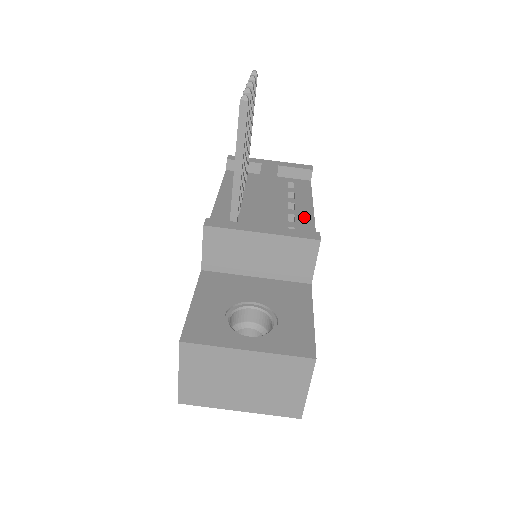
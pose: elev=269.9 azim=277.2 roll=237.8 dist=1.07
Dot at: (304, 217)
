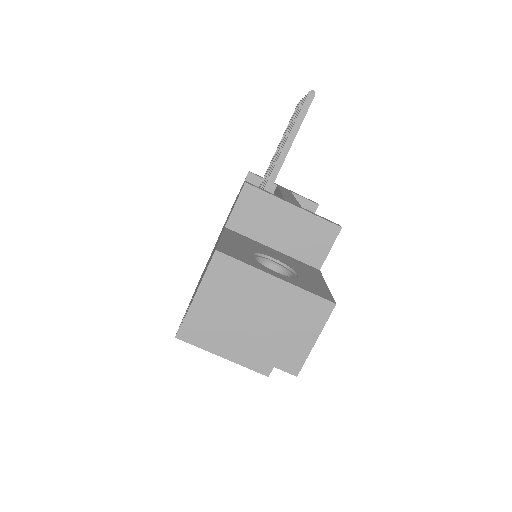
Dot at: occluded
